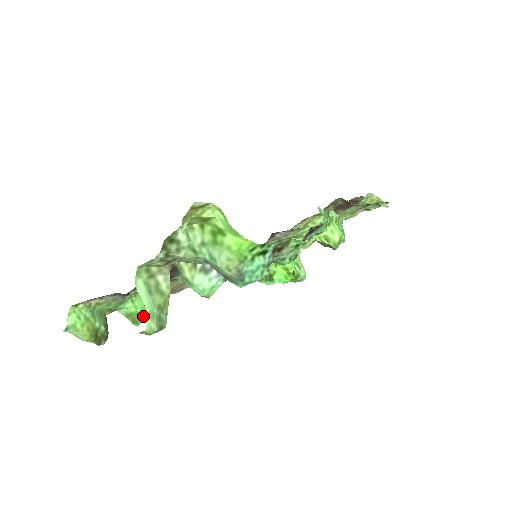
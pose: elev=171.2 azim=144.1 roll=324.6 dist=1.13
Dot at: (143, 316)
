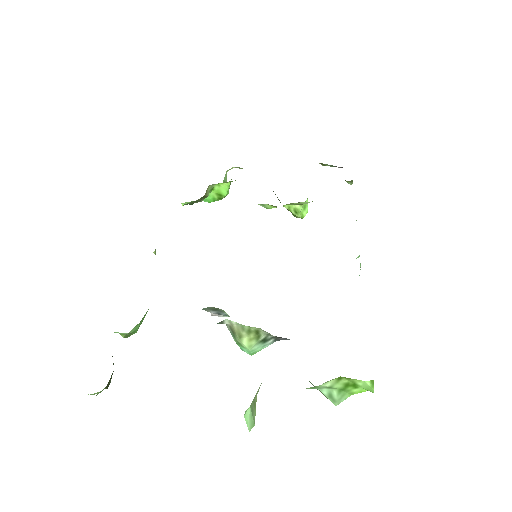
Dot at: occluded
